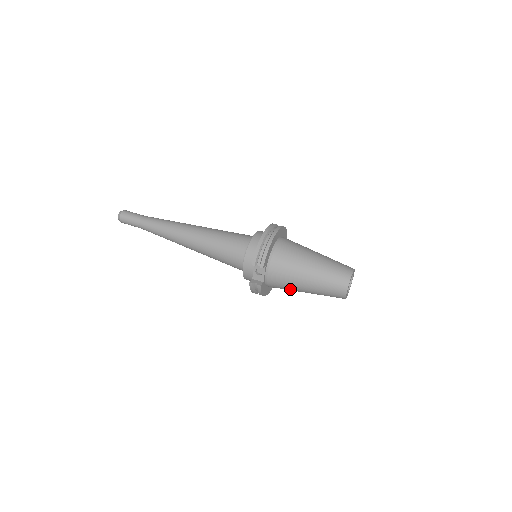
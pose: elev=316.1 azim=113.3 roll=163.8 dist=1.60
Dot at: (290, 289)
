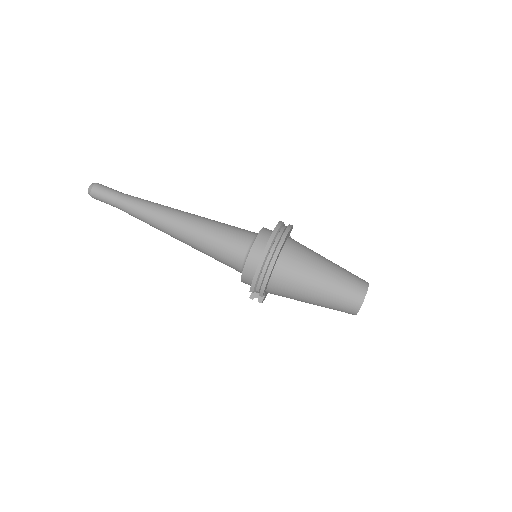
Dot at: occluded
